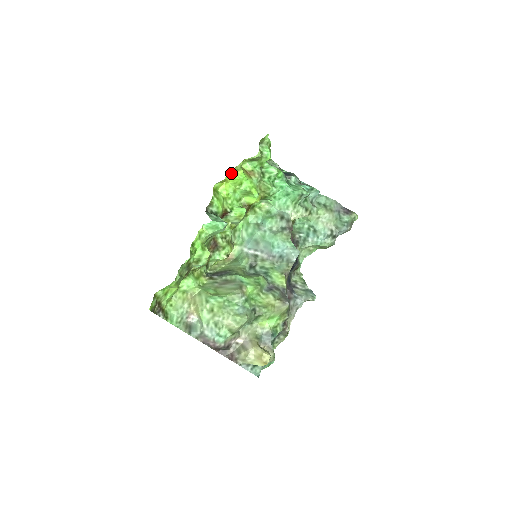
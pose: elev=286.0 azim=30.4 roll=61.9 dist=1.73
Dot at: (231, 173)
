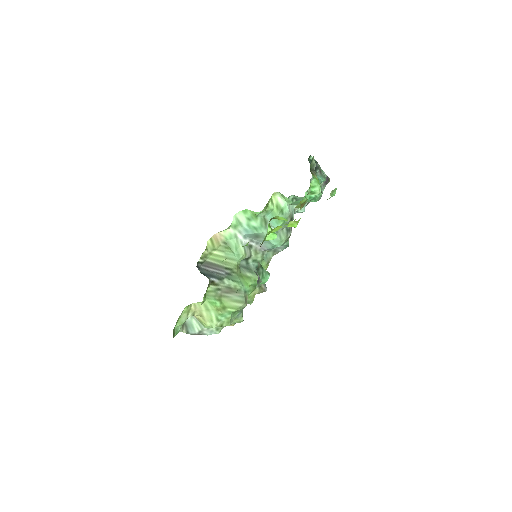
Dot at: (292, 221)
